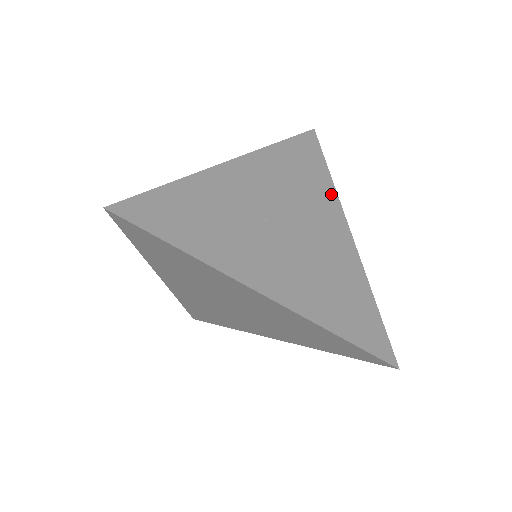
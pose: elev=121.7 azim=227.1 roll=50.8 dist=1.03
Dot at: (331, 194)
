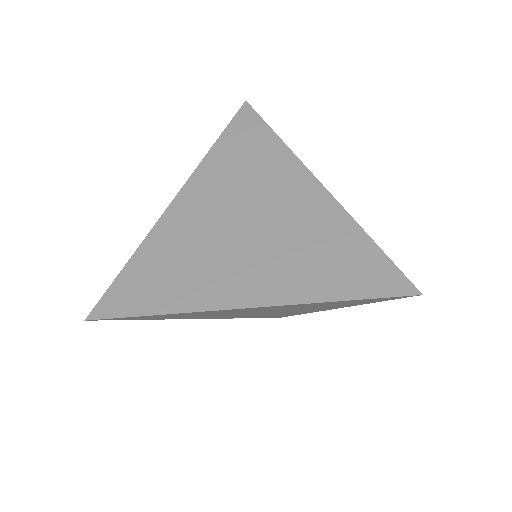
Dot at: occluded
